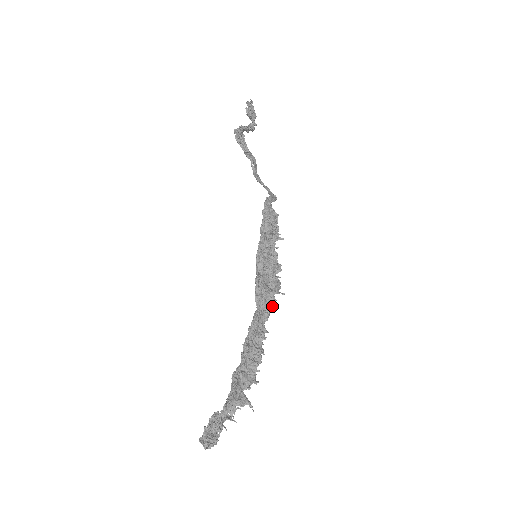
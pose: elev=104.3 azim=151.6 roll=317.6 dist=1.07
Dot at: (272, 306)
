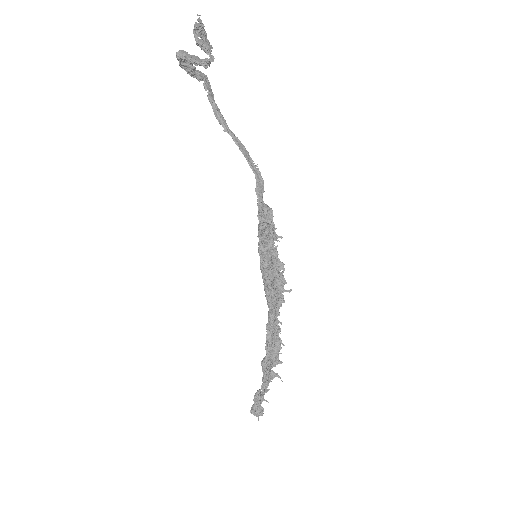
Dot at: (281, 302)
